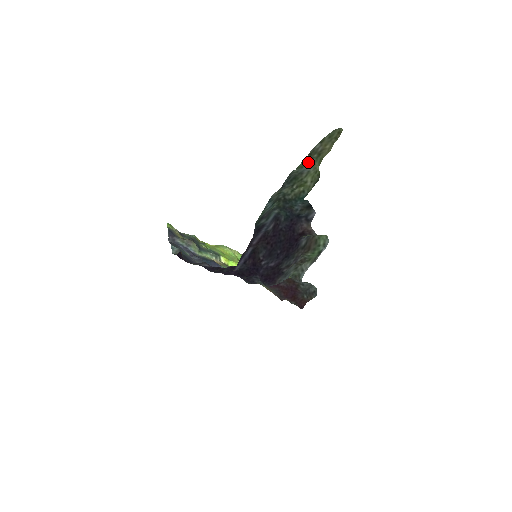
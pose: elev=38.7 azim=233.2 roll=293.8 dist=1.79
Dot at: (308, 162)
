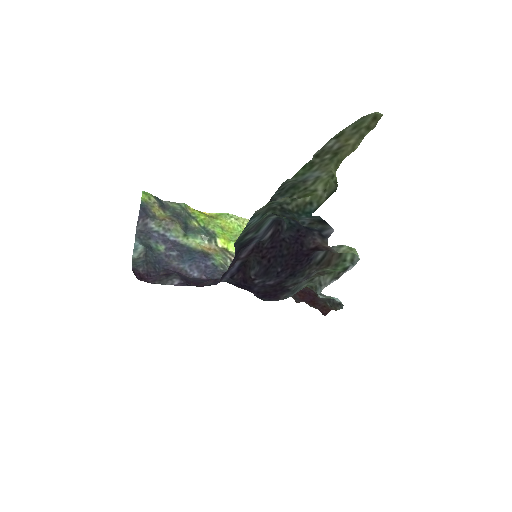
Dot at: (314, 166)
